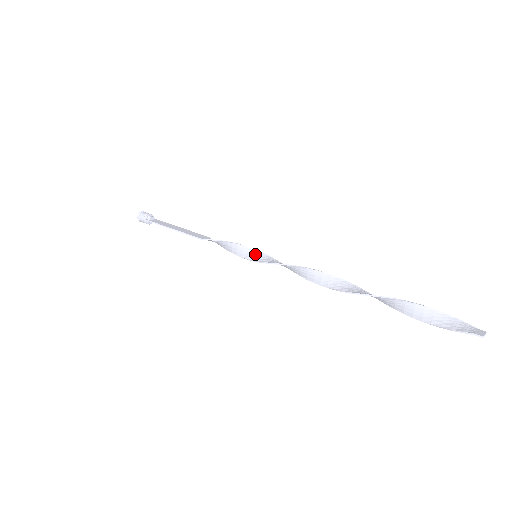
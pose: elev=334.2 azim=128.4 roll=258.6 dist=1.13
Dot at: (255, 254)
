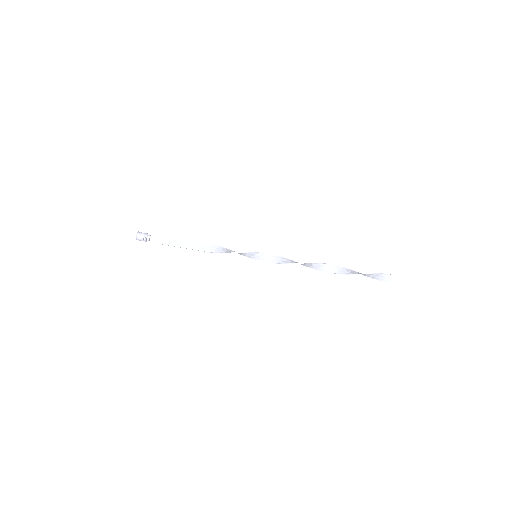
Dot at: (255, 256)
